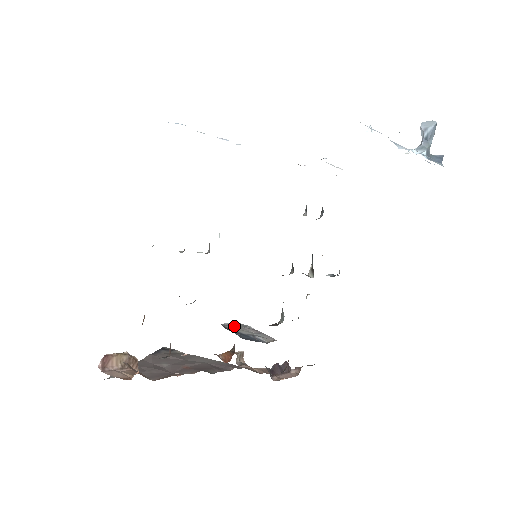
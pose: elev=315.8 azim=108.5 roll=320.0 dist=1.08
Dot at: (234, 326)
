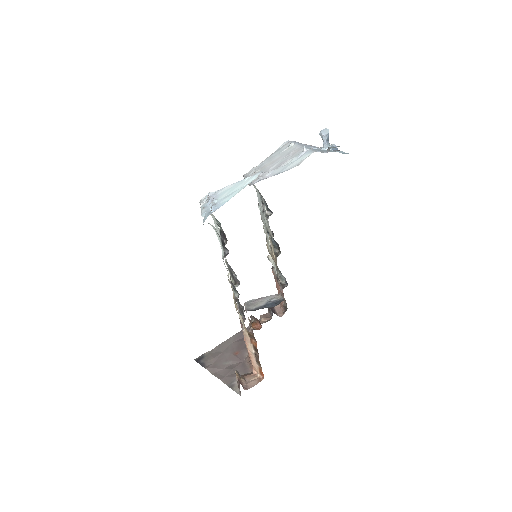
Dot at: (249, 306)
